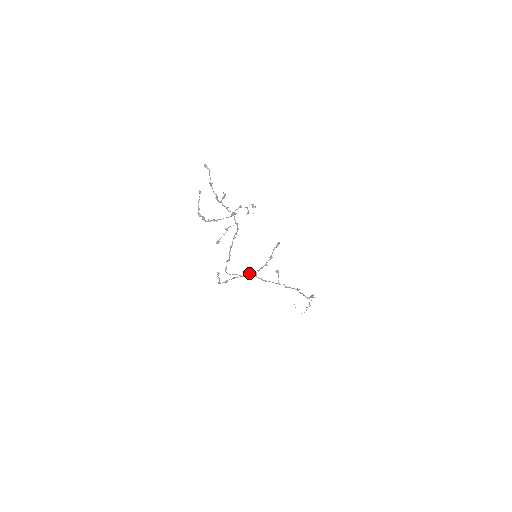
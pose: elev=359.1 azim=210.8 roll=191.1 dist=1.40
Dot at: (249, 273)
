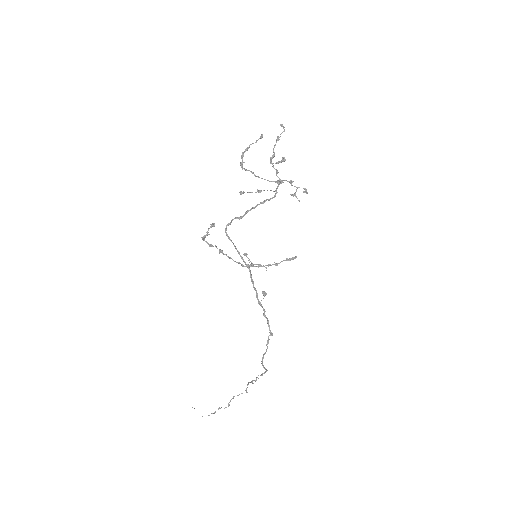
Dot at: occluded
